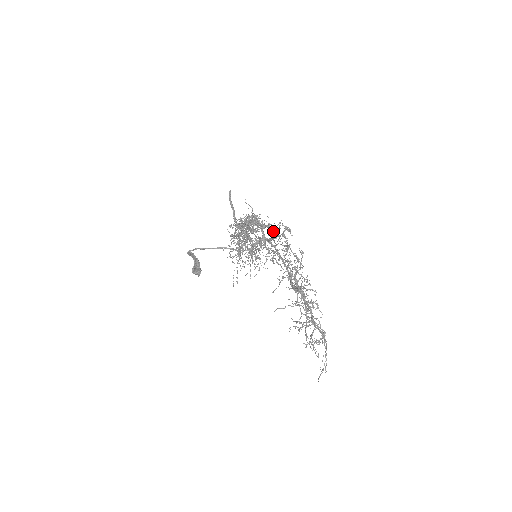
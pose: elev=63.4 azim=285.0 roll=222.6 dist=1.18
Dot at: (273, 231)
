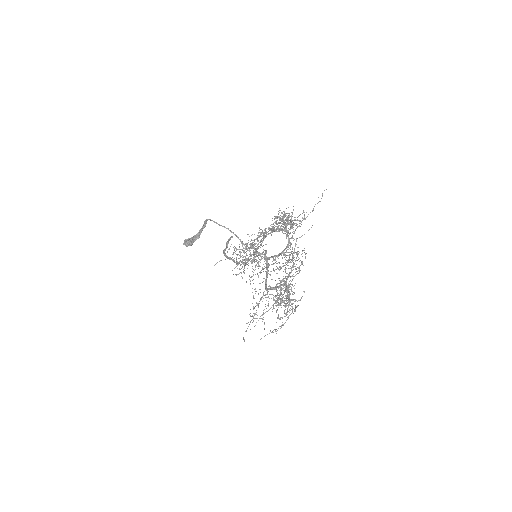
Dot at: (287, 246)
